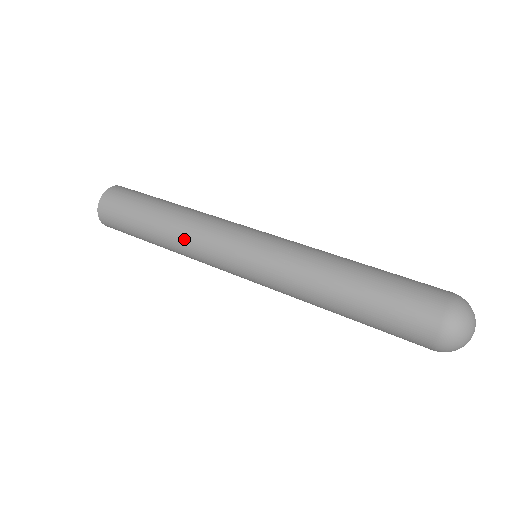
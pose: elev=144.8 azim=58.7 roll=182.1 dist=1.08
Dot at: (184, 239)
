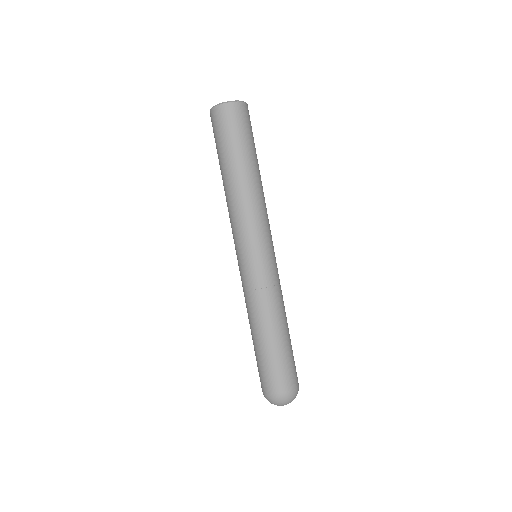
Dot at: occluded
